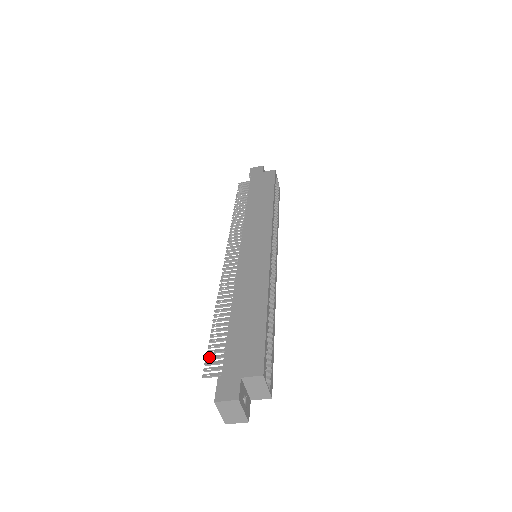
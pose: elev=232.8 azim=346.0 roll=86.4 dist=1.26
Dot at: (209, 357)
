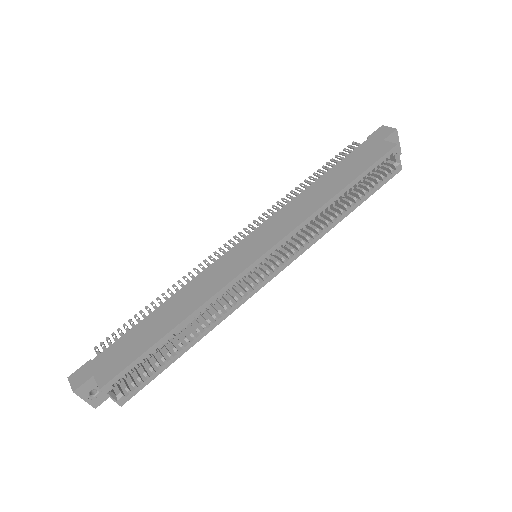
Dot at: (115, 334)
